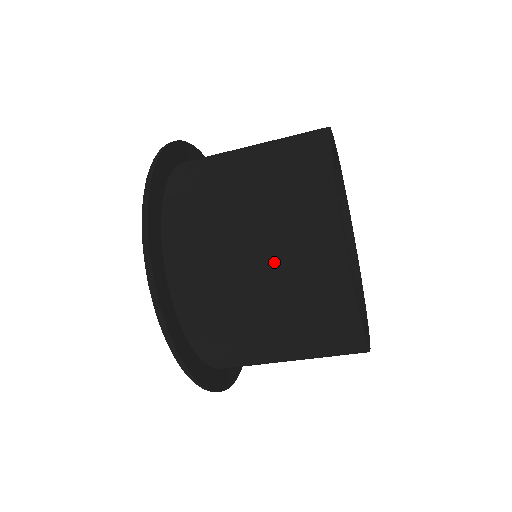
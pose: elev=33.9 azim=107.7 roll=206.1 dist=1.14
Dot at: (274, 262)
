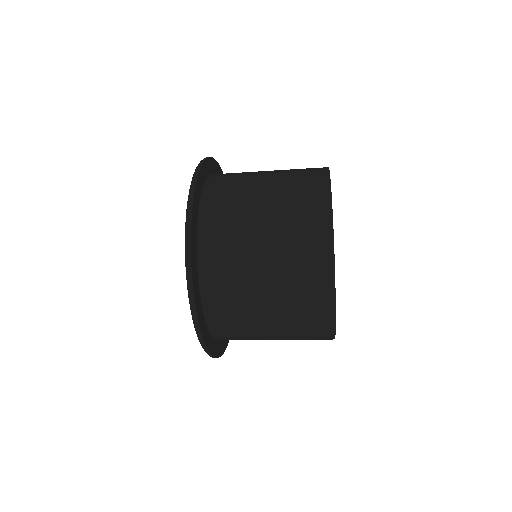
Dot at: (285, 314)
